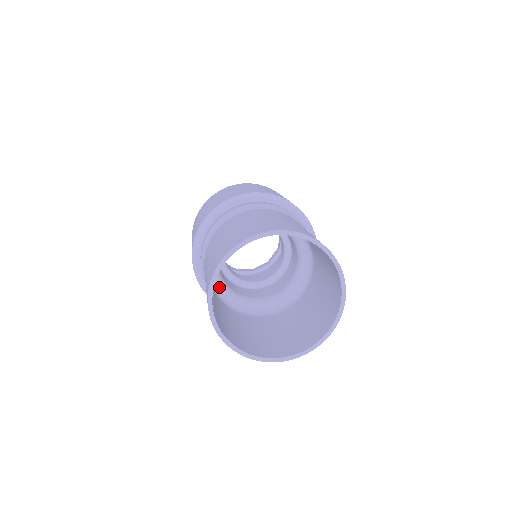
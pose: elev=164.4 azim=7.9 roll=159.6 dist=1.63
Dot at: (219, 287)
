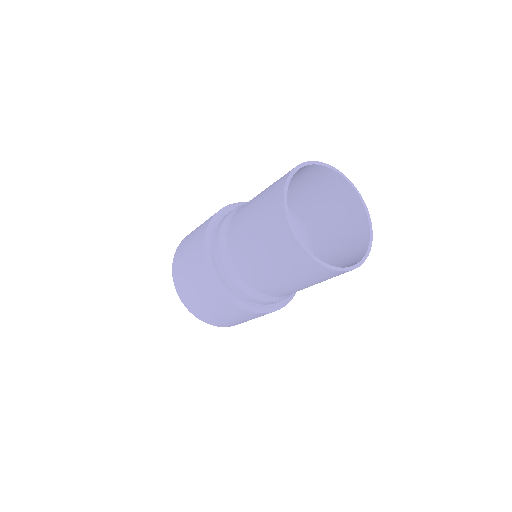
Dot at: occluded
